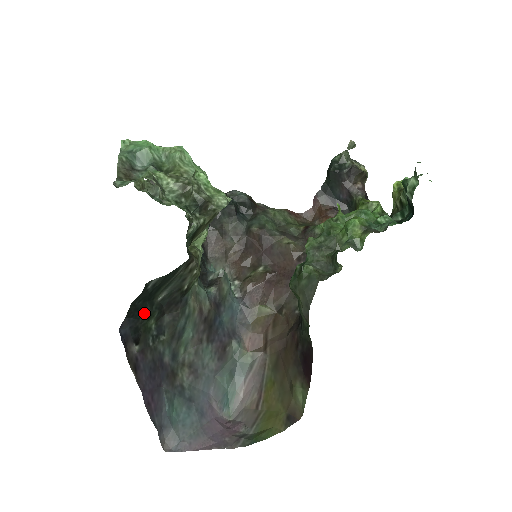
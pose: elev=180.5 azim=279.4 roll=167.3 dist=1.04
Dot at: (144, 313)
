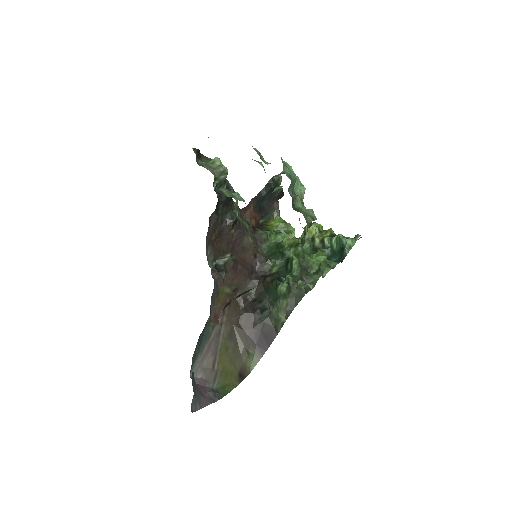
Dot at: occluded
